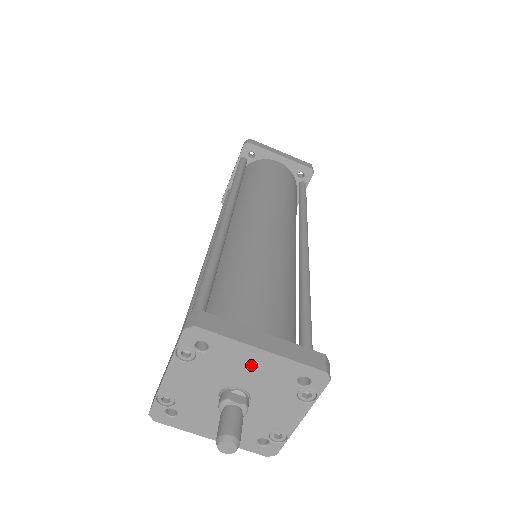
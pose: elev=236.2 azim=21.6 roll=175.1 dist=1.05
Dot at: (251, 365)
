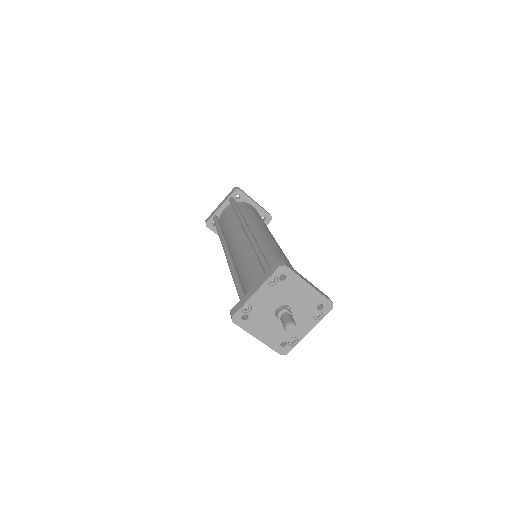
Dot at: (301, 293)
